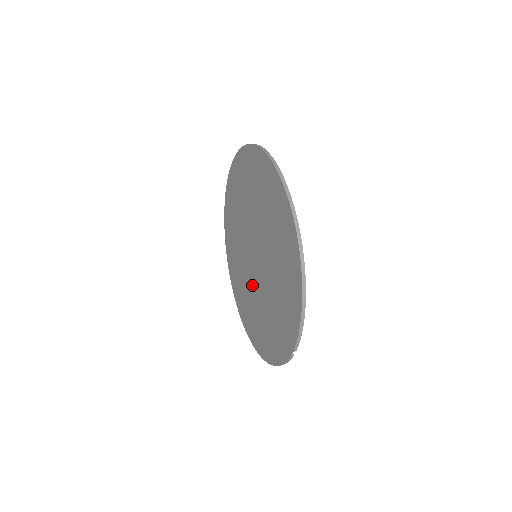
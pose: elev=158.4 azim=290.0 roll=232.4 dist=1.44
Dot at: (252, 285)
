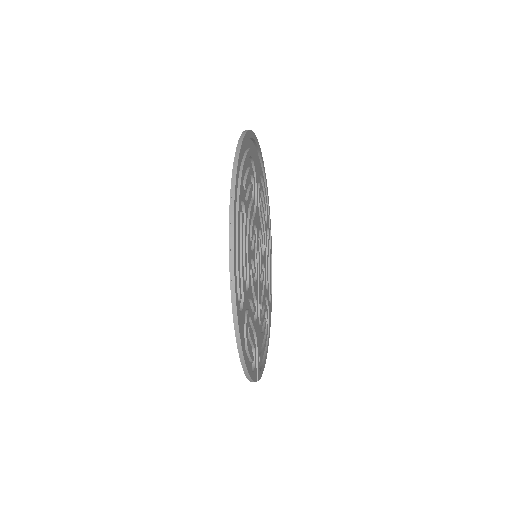
Dot at: (260, 275)
